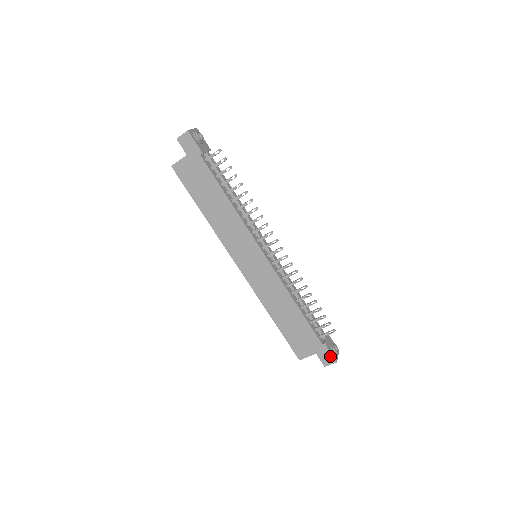
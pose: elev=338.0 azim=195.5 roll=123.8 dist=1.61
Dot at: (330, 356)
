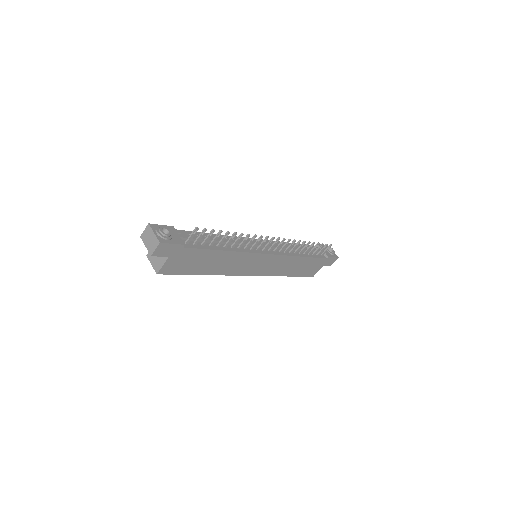
Dot at: (333, 259)
